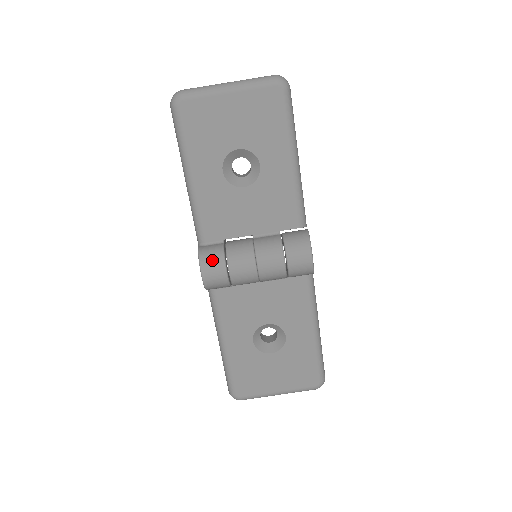
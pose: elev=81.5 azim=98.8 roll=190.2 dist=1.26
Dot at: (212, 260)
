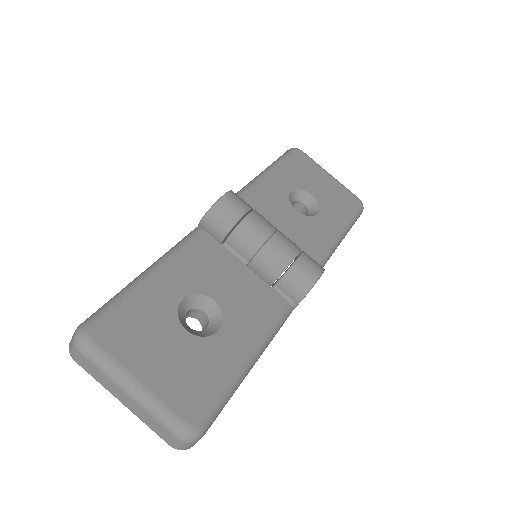
Dot at: (242, 199)
